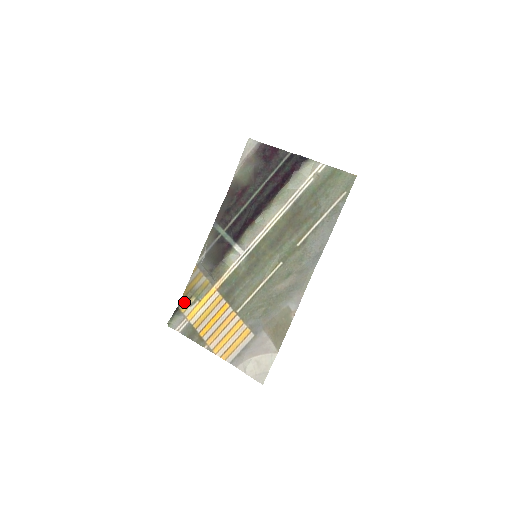
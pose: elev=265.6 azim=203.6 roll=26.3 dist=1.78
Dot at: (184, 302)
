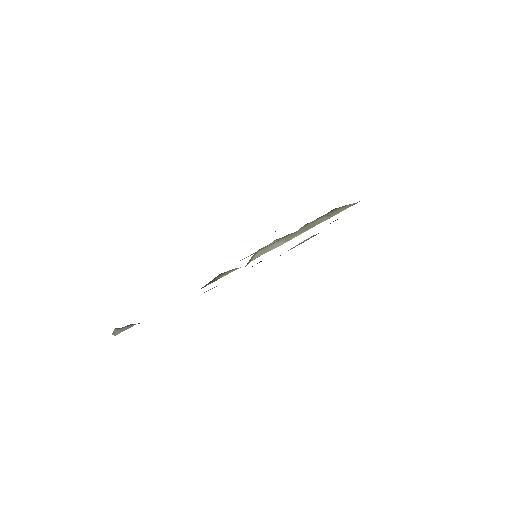
Dot at: occluded
